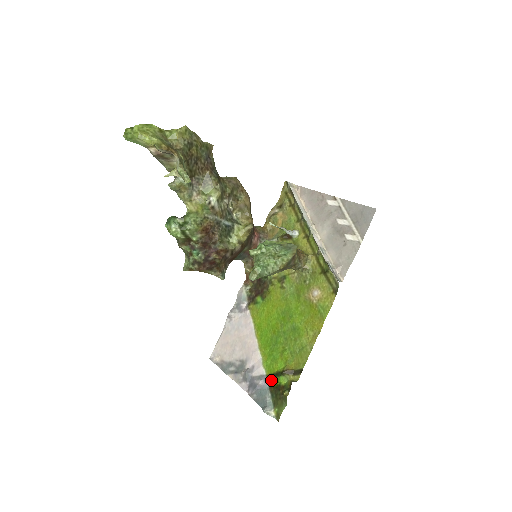
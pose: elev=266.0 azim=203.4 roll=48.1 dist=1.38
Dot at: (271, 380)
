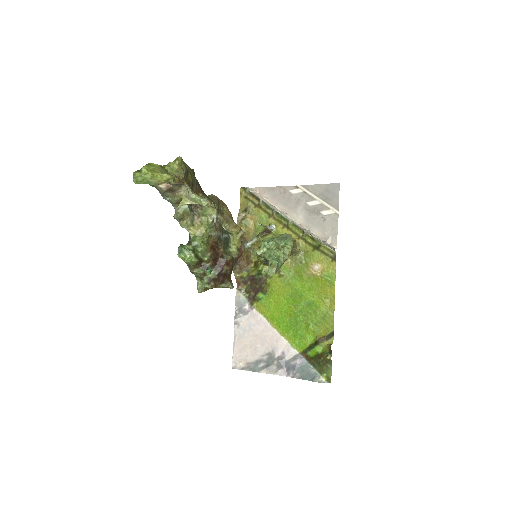
Dot at: (307, 355)
